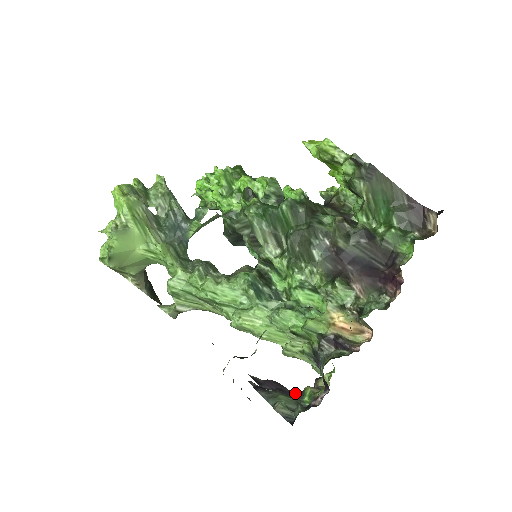
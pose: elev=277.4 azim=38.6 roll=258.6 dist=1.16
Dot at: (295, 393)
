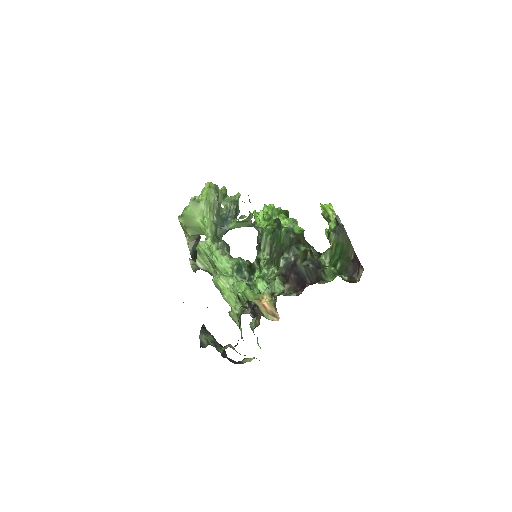
Dot at: (227, 357)
